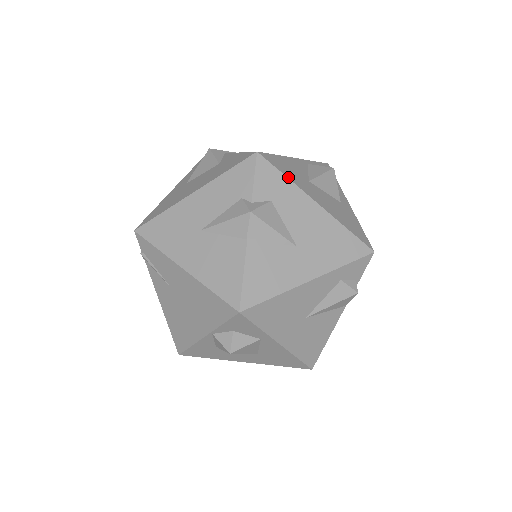
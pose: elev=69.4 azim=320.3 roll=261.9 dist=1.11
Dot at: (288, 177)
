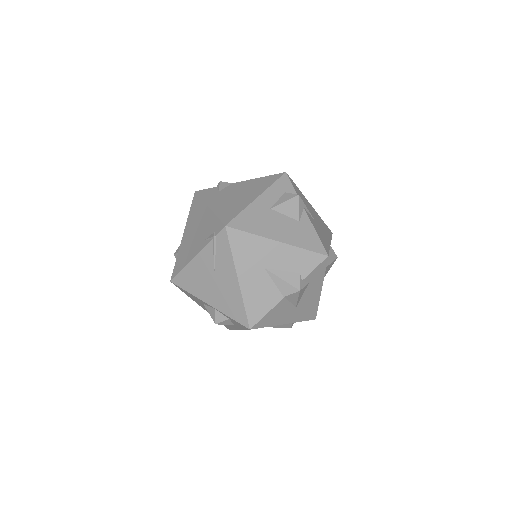
Dot at: occluded
